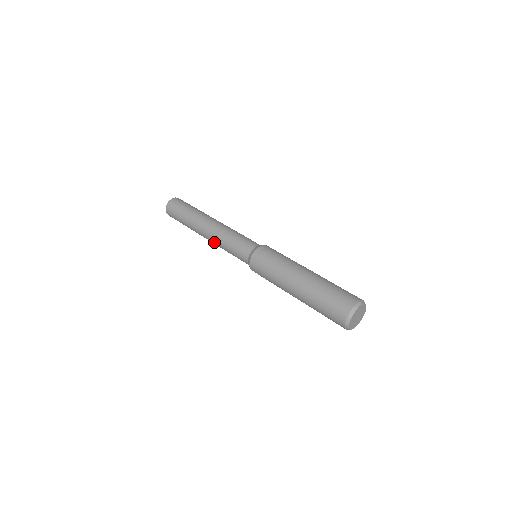
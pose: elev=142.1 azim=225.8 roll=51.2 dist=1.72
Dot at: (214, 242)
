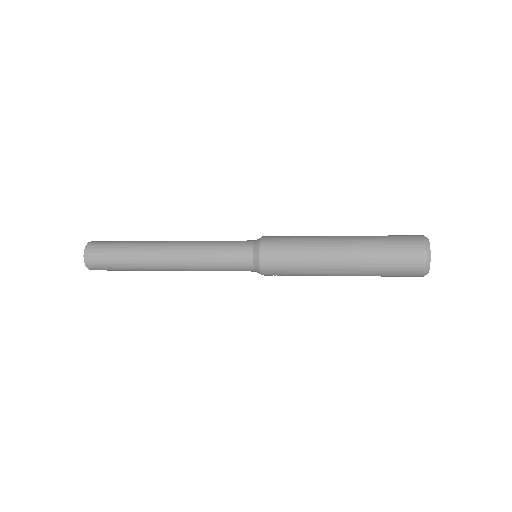
Dot at: (189, 270)
